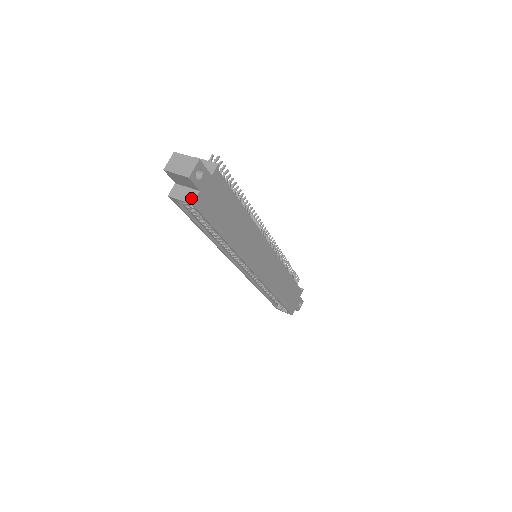
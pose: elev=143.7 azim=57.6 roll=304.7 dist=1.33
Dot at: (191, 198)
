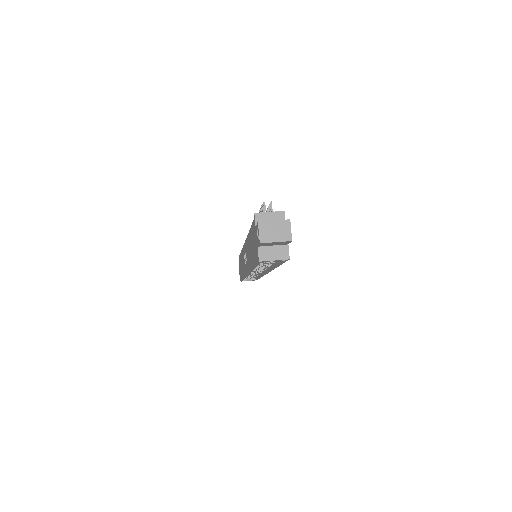
Dot at: (285, 254)
